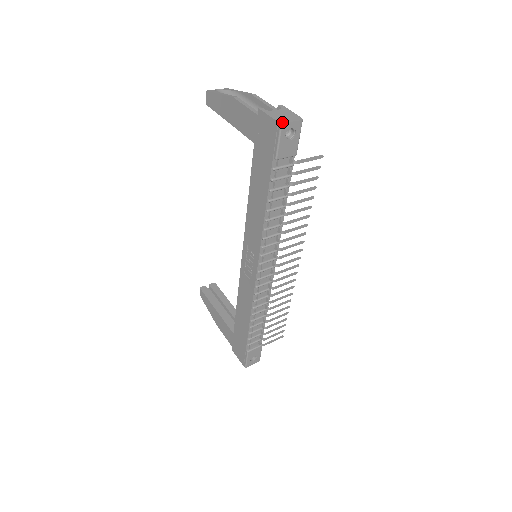
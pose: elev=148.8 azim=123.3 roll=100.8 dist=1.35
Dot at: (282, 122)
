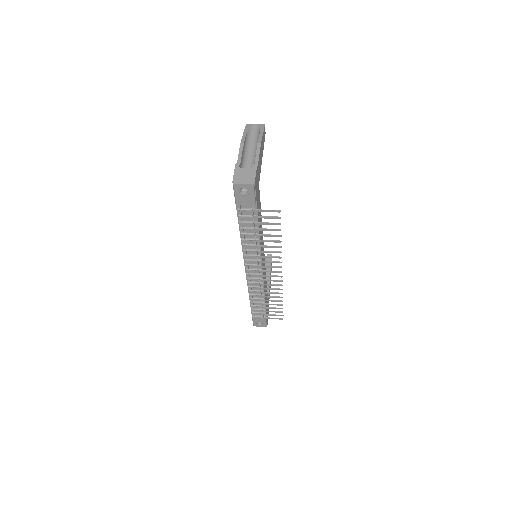
Dot at: (235, 183)
